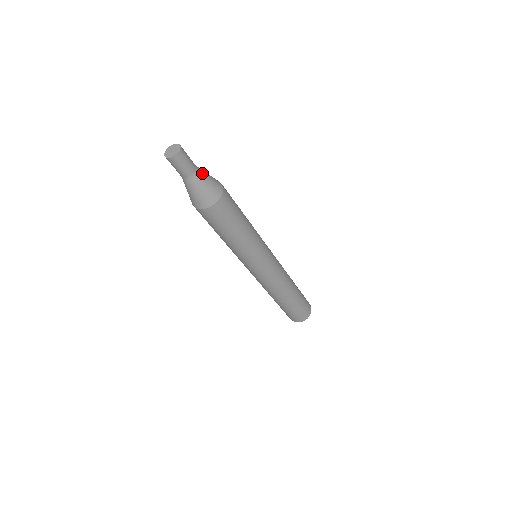
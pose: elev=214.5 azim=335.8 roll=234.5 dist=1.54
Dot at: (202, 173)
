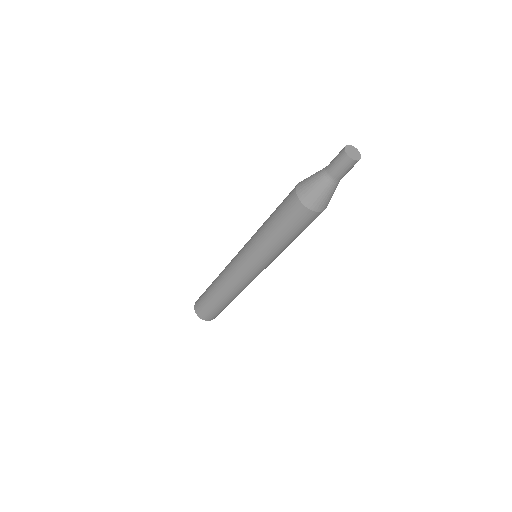
Dot at: occluded
